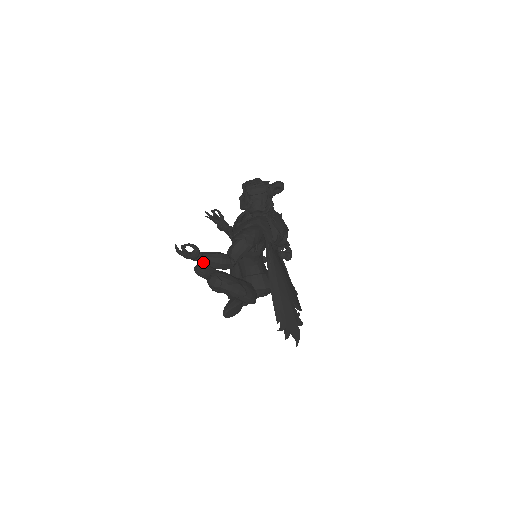
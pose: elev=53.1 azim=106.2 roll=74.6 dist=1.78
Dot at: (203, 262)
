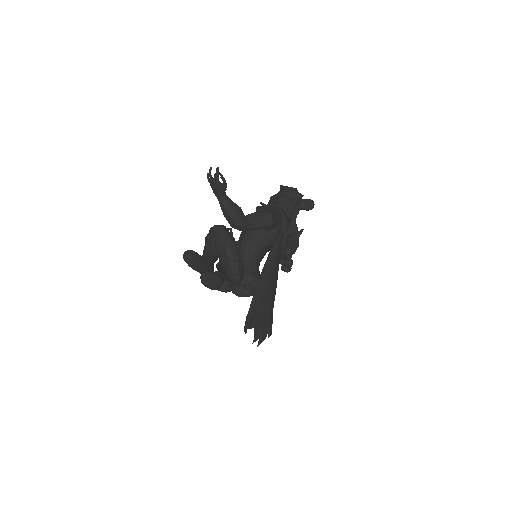
Dot at: (222, 201)
